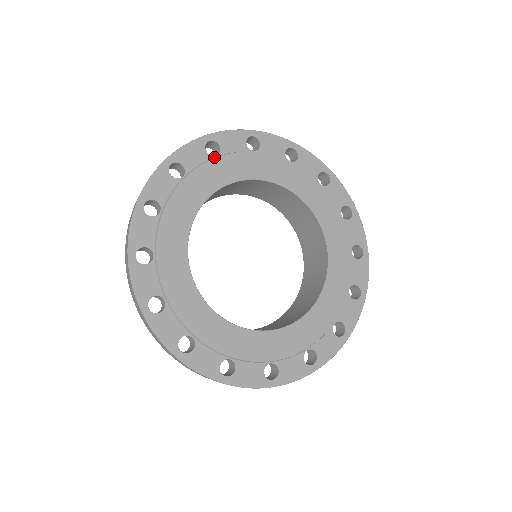
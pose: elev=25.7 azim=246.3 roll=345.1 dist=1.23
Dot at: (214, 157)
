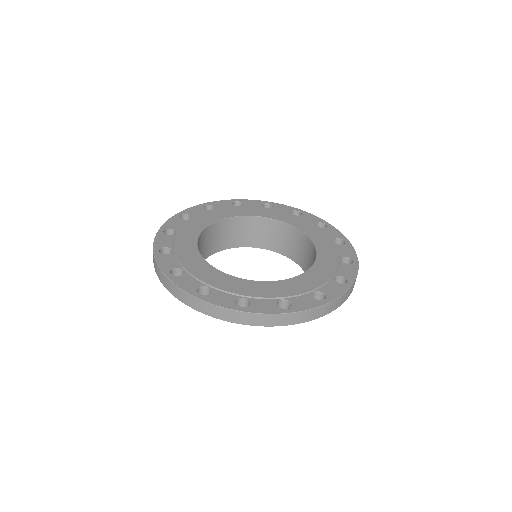
Dot at: (211, 210)
